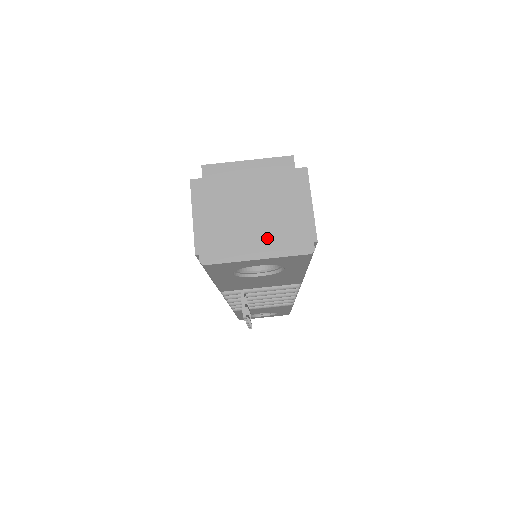
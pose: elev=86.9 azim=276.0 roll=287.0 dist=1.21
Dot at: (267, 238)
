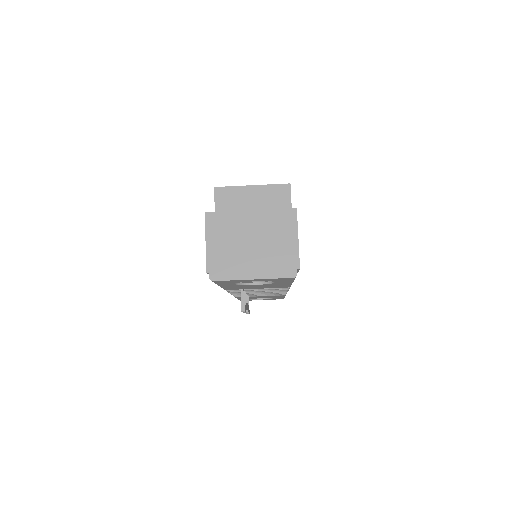
Dot at: (262, 263)
